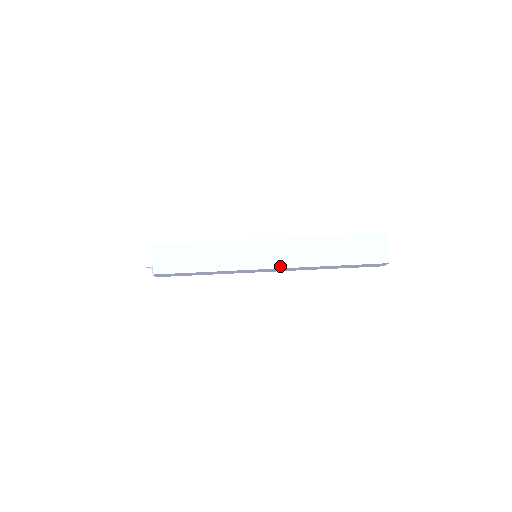
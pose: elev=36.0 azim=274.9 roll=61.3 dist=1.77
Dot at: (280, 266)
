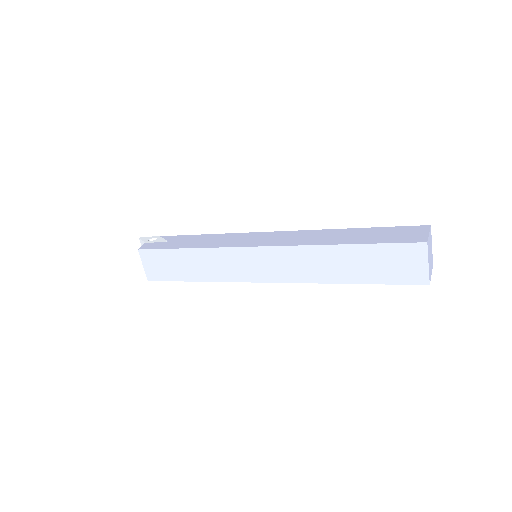
Dot at: (280, 280)
